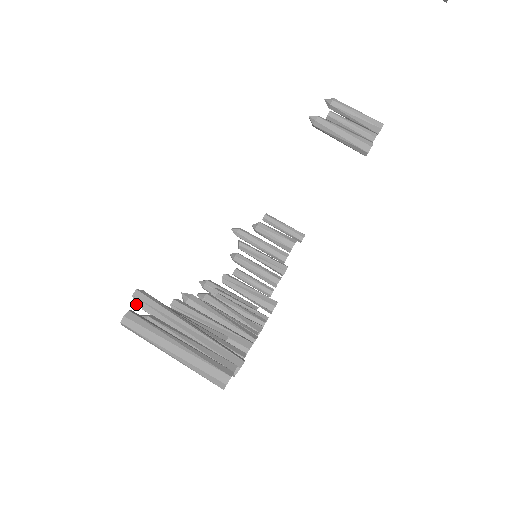
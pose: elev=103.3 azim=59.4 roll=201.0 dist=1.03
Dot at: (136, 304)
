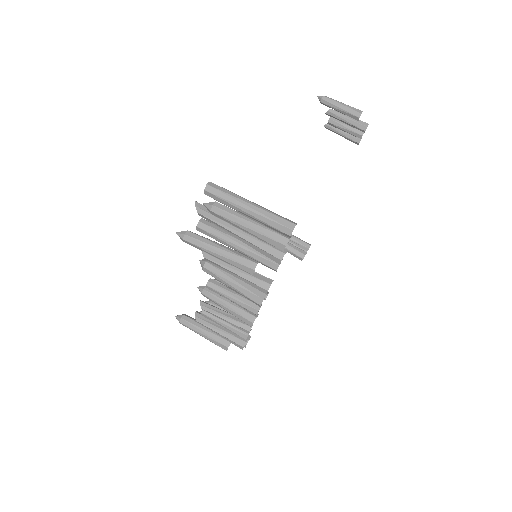
Dot at: (198, 207)
